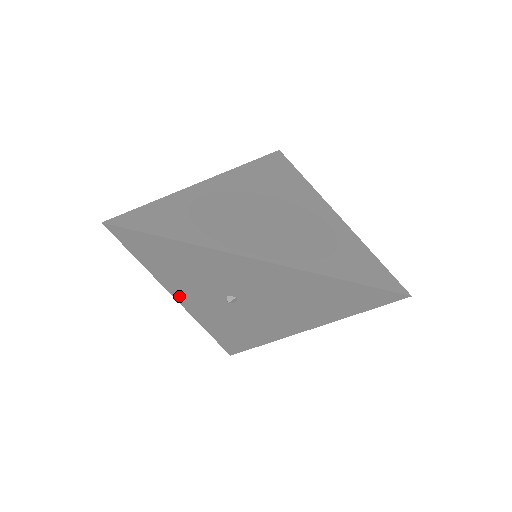
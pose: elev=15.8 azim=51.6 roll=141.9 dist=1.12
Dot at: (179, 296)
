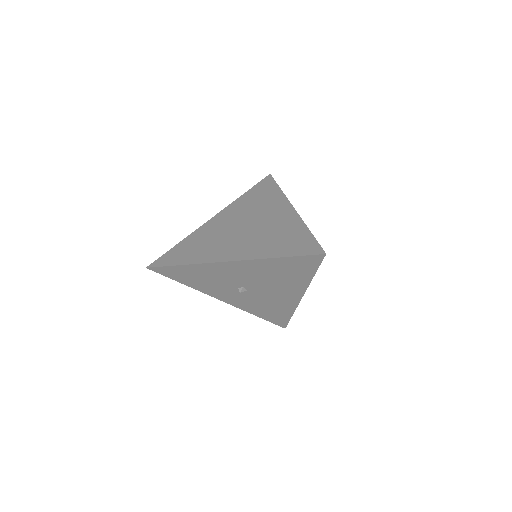
Dot at: (217, 297)
